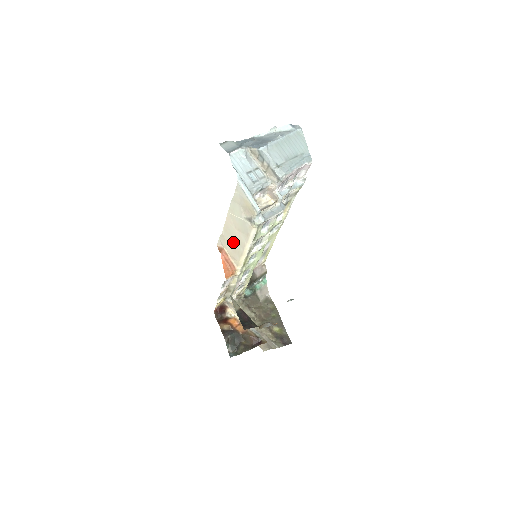
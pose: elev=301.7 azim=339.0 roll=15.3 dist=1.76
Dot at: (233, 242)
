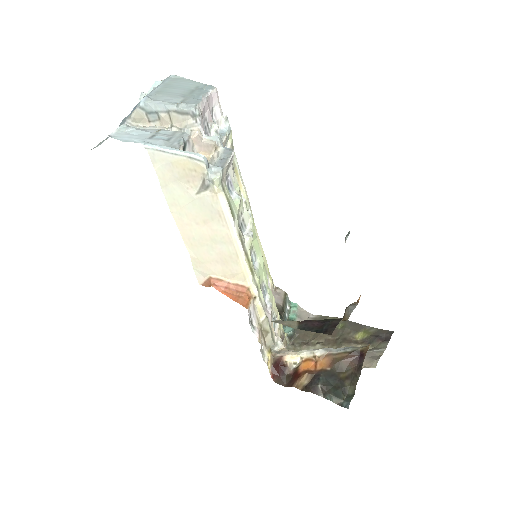
Dot at: (213, 251)
